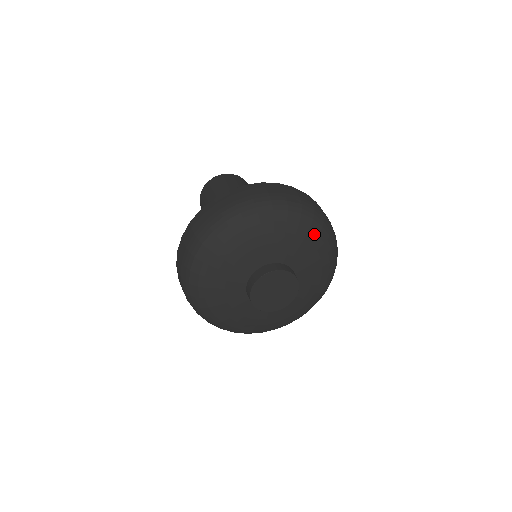
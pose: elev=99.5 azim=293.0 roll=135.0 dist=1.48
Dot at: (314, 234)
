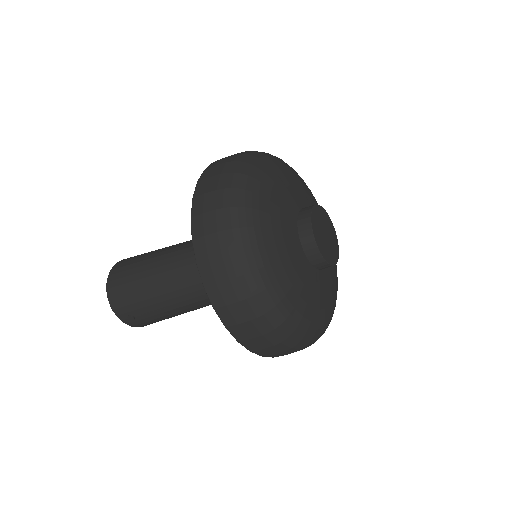
Dot at: (294, 172)
